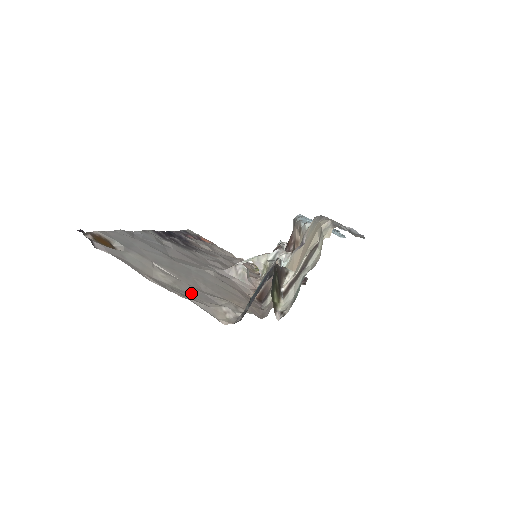
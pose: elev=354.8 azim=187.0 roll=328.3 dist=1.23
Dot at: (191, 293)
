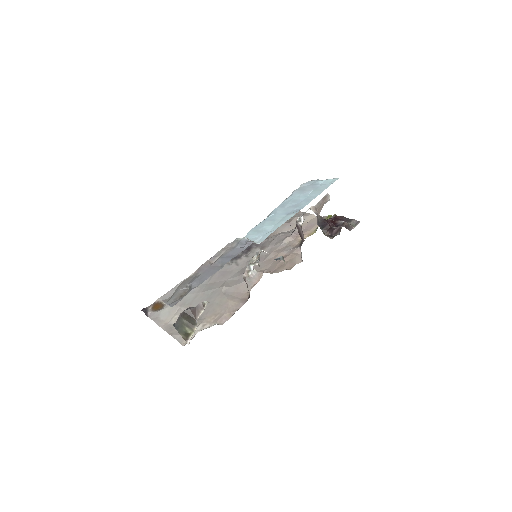
Dot at: occluded
